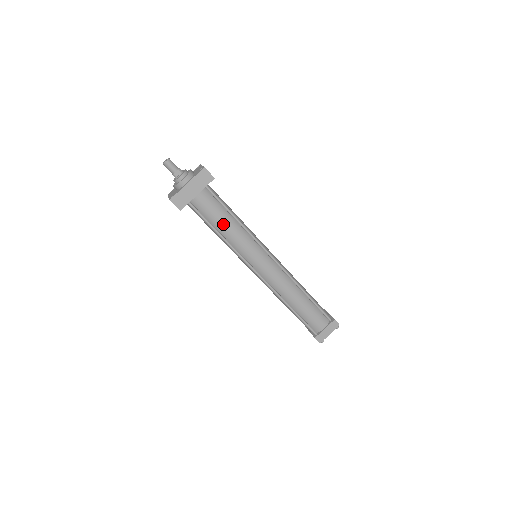
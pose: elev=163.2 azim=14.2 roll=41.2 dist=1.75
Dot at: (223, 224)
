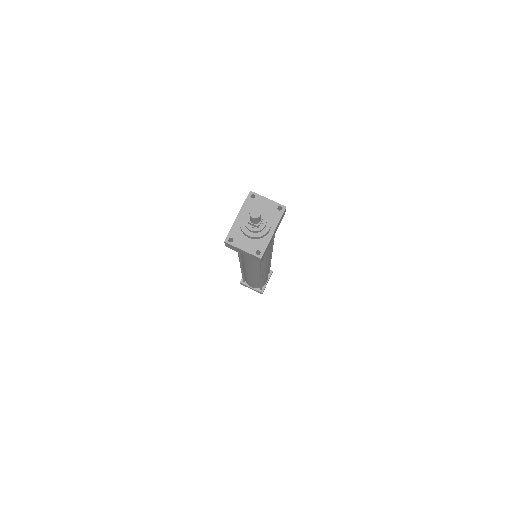
Dot at: occluded
